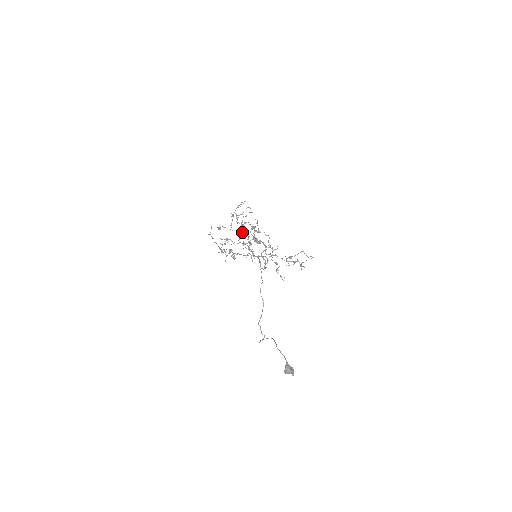
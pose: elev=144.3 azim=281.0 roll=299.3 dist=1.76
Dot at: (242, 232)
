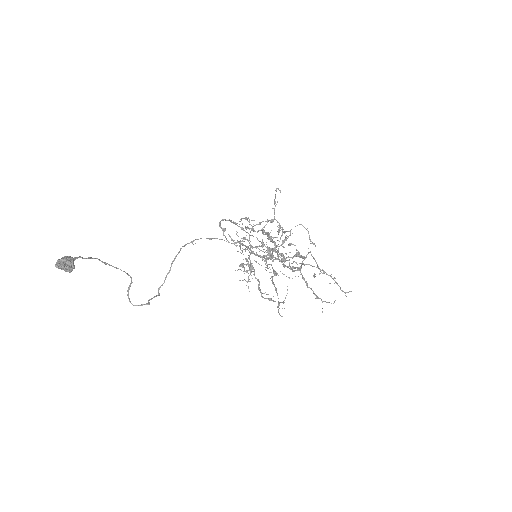
Dot at: (276, 247)
